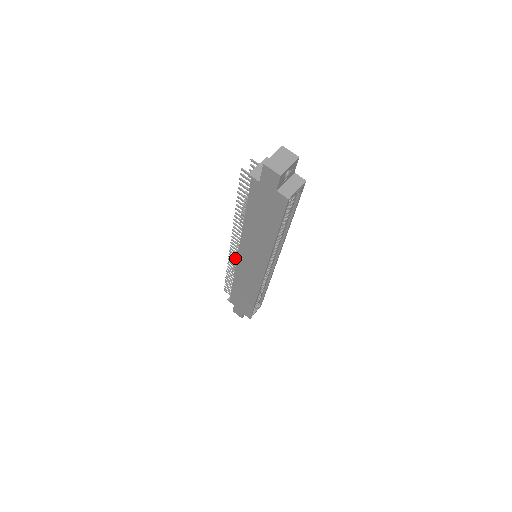
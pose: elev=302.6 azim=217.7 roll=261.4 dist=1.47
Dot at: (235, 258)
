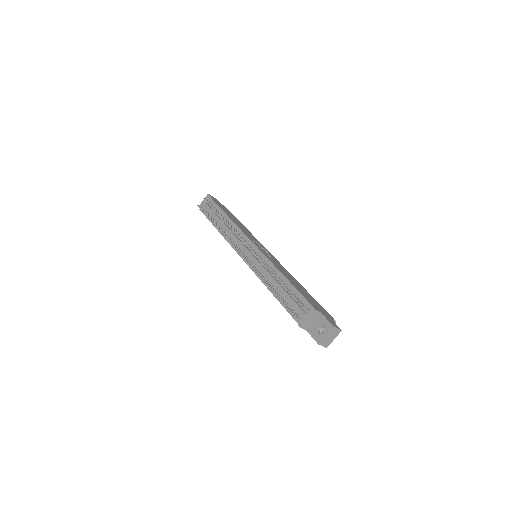
Dot at: (234, 245)
